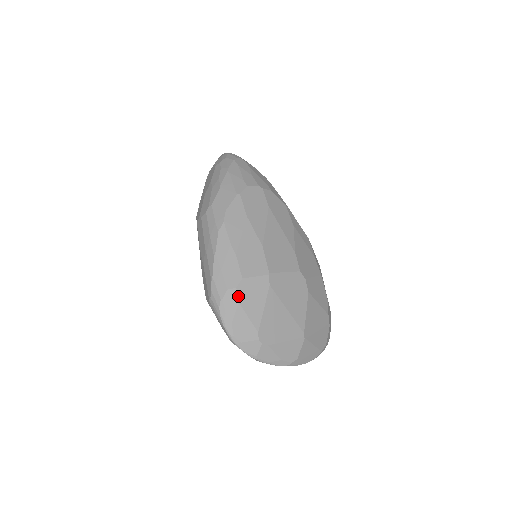
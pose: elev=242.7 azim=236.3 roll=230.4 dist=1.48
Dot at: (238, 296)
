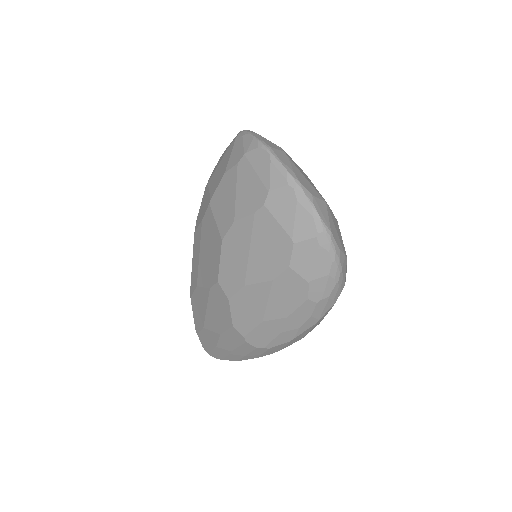
Dot at: occluded
